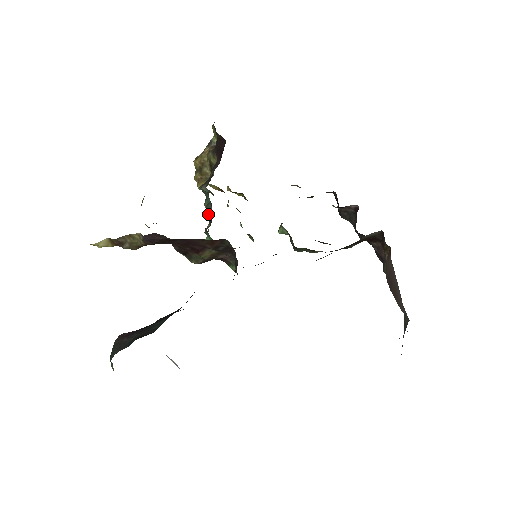
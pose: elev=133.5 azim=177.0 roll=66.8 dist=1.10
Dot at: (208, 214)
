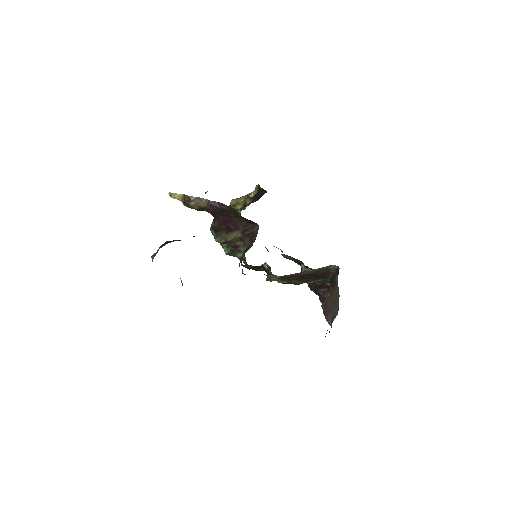
Dot at: occluded
